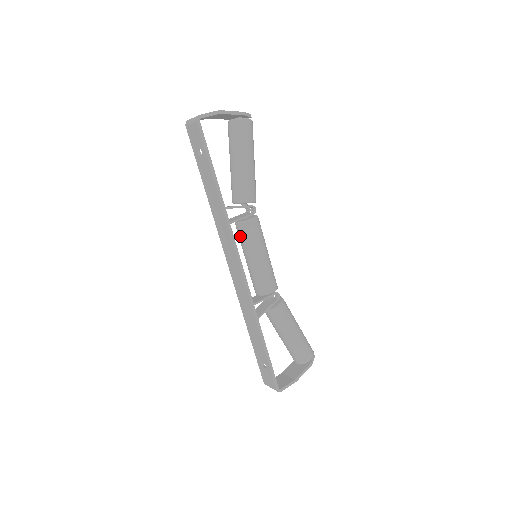
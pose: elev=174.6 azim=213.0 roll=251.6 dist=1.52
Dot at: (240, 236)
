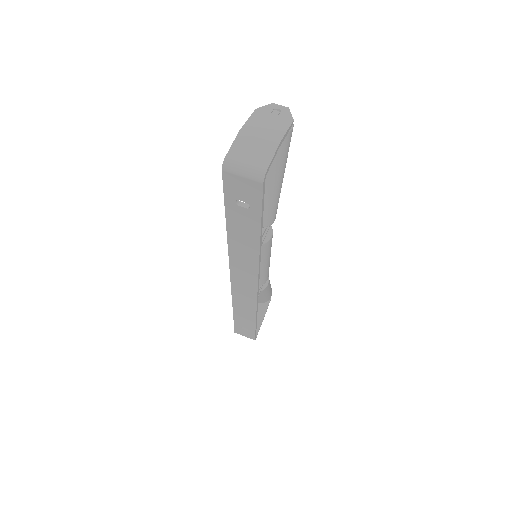
Dot at: occluded
